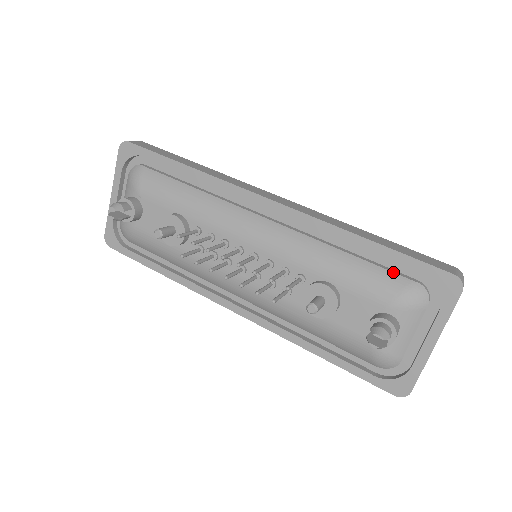
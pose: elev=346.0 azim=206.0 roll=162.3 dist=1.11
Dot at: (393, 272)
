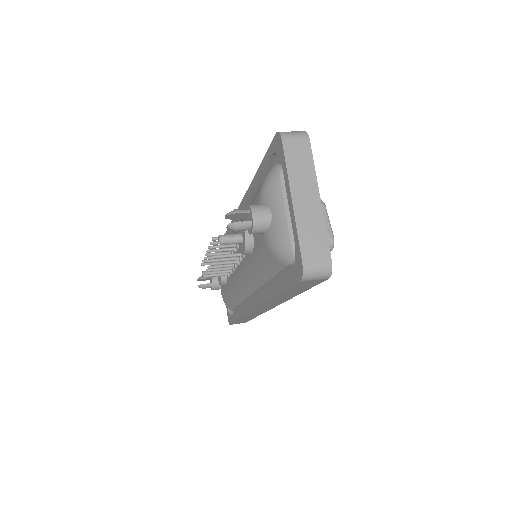
Dot at: occluded
